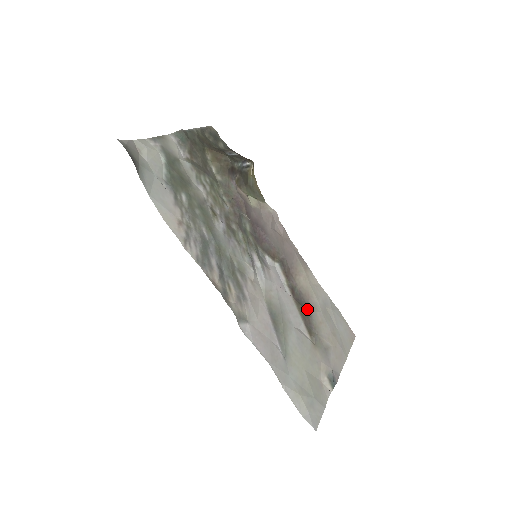
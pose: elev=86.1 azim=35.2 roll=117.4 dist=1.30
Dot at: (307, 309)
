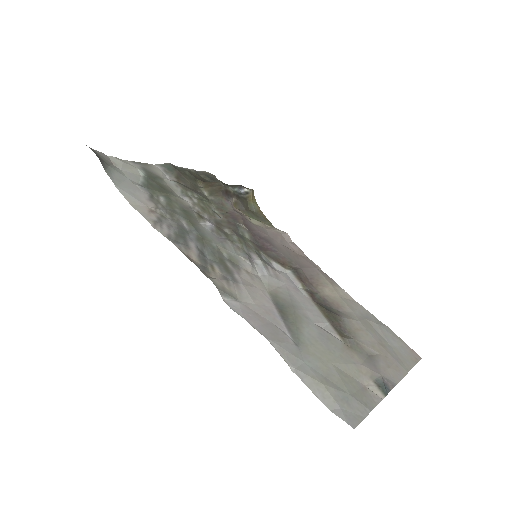
Dot at: (335, 314)
